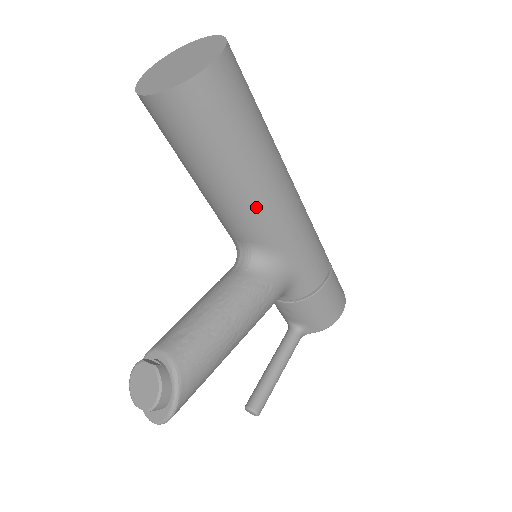
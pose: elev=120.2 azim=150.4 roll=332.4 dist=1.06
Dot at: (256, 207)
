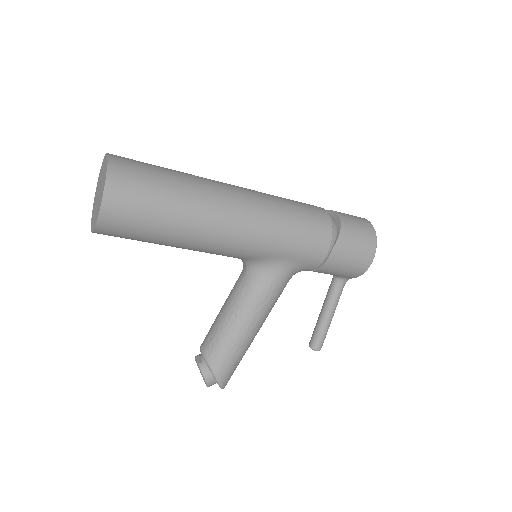
Dot at: (214, 249)
